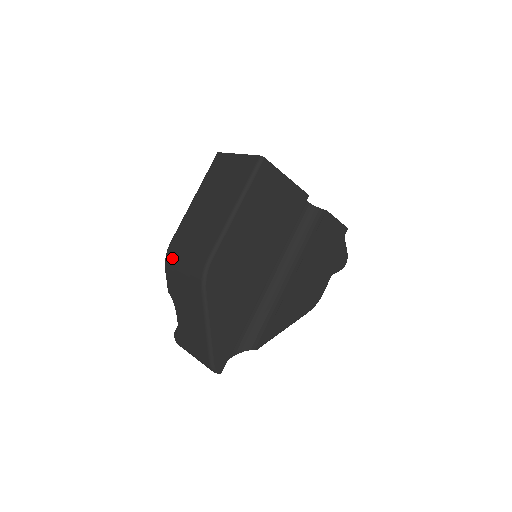
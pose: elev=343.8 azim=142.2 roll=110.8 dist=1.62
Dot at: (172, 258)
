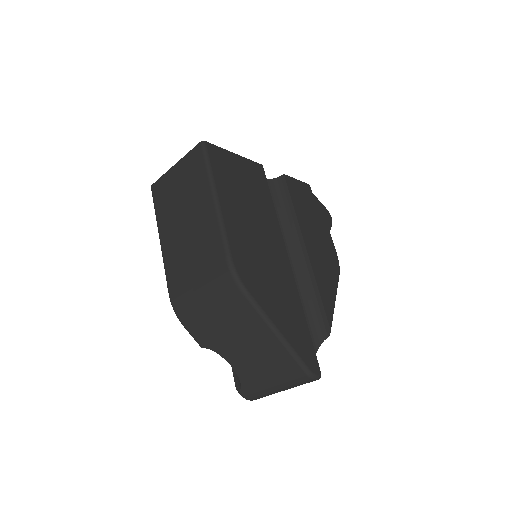
Dot at: (183, 303)
